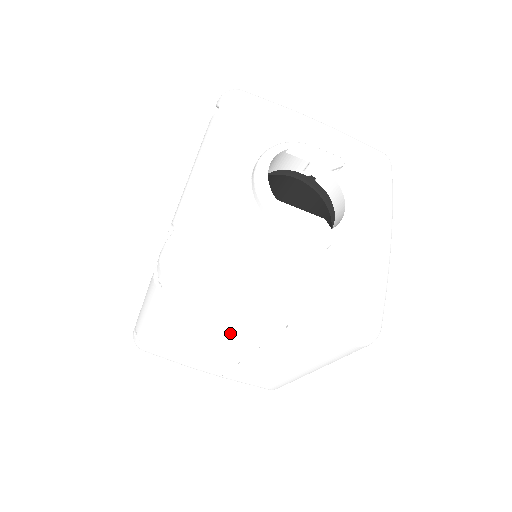
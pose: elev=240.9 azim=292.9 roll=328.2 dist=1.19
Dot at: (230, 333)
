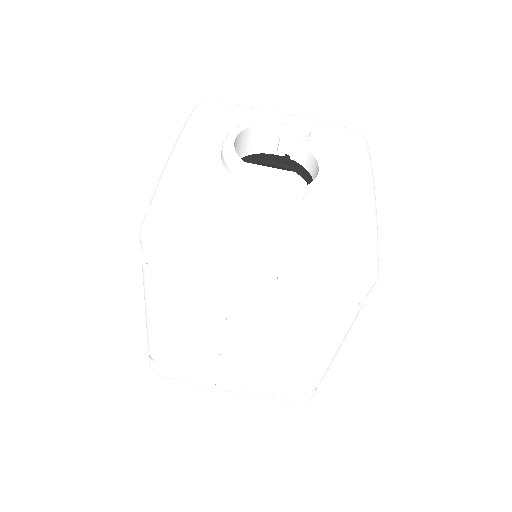
Dot at: (229, 312)
